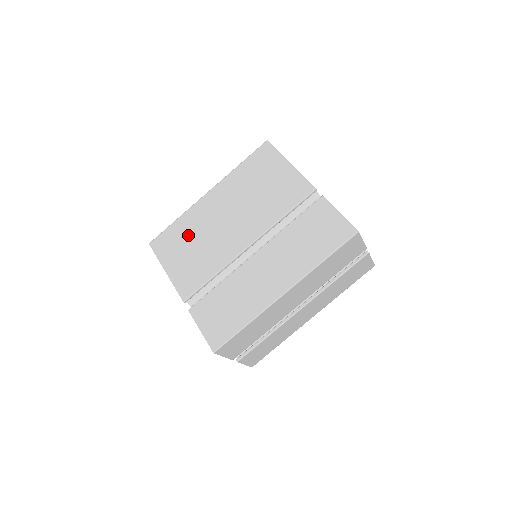
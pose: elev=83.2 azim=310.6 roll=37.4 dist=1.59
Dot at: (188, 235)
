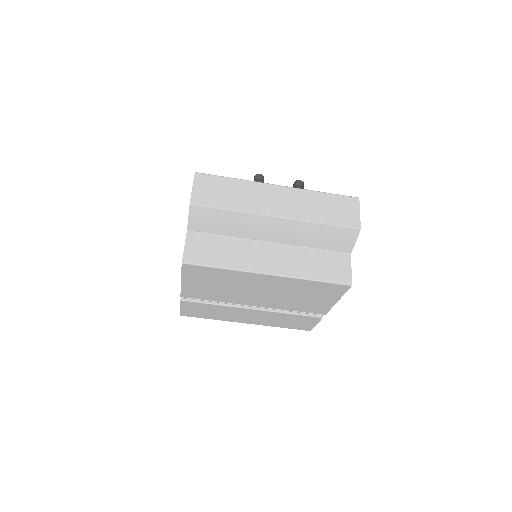
Dot at: (222, 281)
